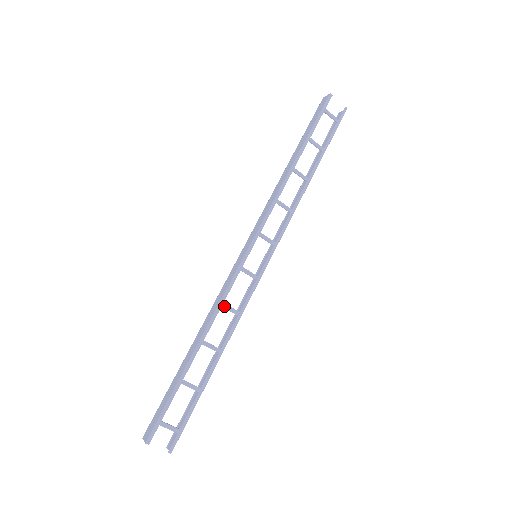
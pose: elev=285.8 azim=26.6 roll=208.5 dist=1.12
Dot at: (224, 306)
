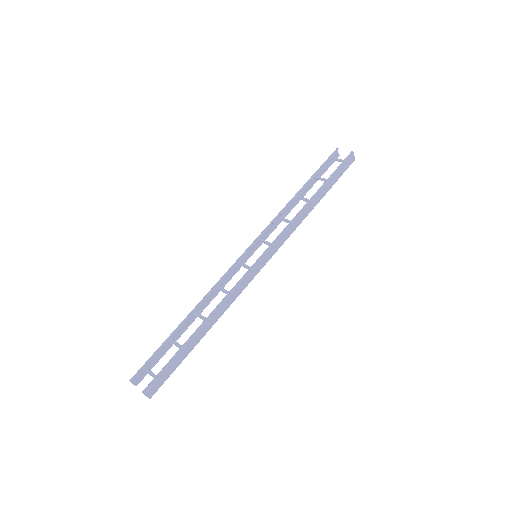
Dot at: (218, 288)
